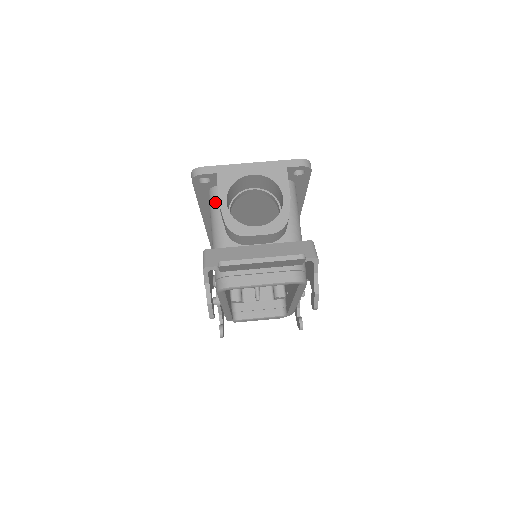
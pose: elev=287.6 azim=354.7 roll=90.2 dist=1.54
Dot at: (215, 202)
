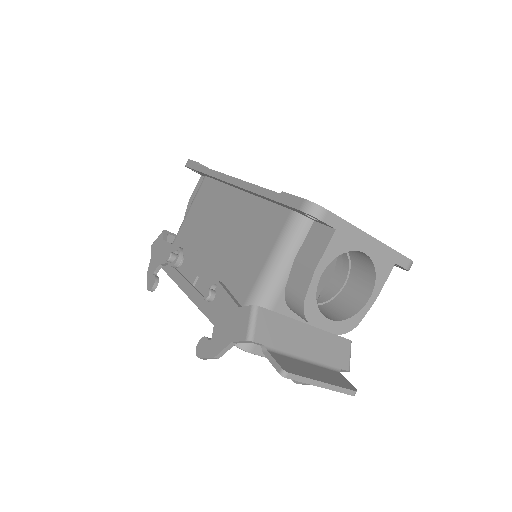
Dot at: (297, 239)
